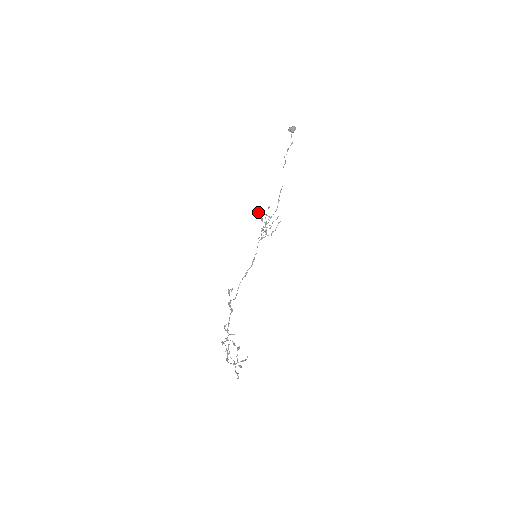
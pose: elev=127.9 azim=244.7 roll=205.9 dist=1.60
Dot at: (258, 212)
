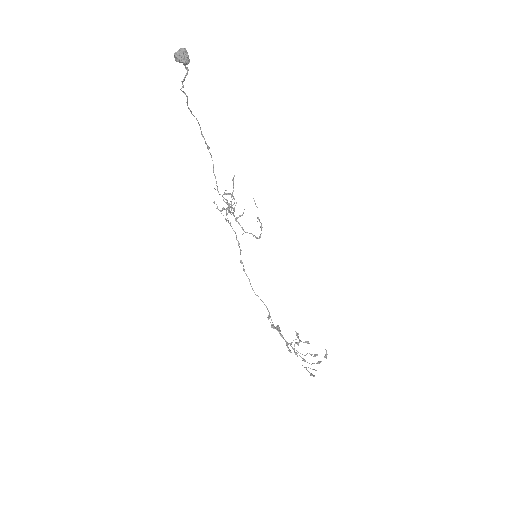
Dot at: occluded
